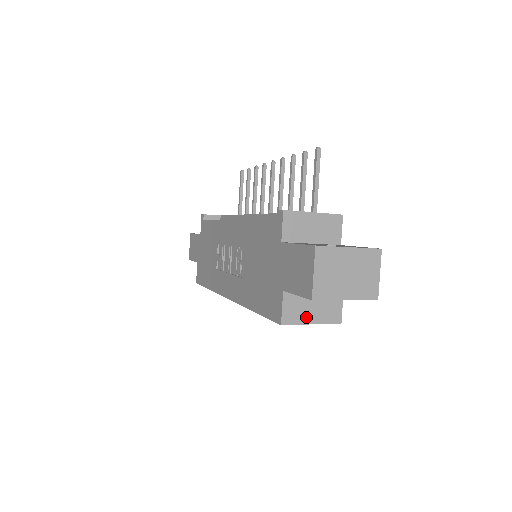
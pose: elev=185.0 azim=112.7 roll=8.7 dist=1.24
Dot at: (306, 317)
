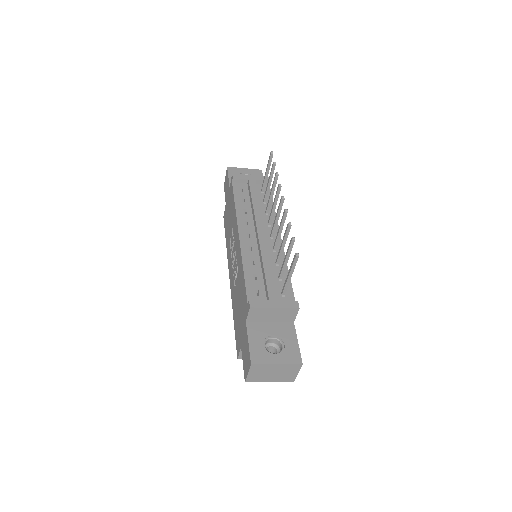
Dot at: occluded
